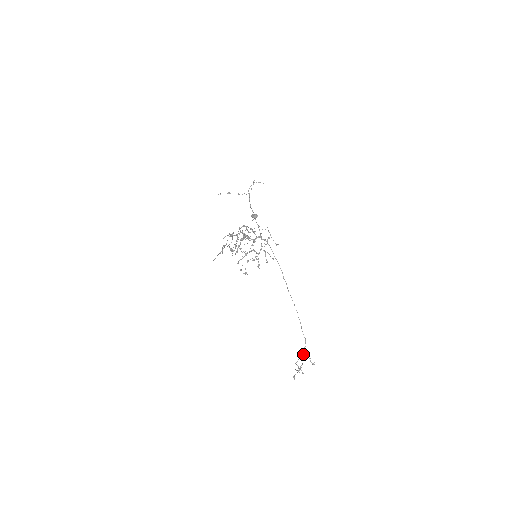
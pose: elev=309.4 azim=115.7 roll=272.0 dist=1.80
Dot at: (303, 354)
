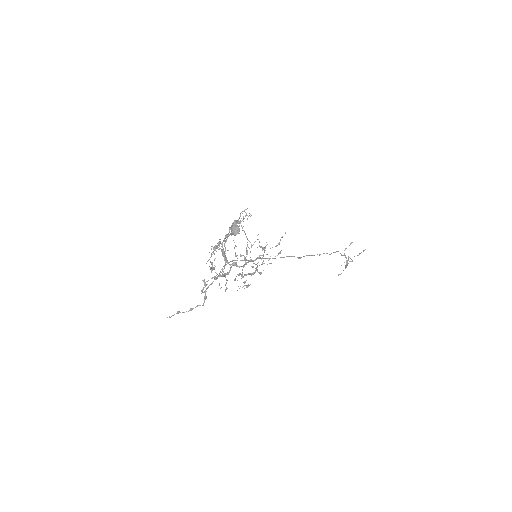
Dot at: (347, 261)
